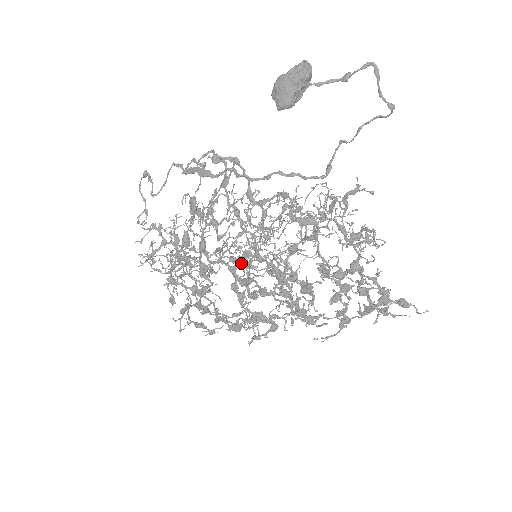
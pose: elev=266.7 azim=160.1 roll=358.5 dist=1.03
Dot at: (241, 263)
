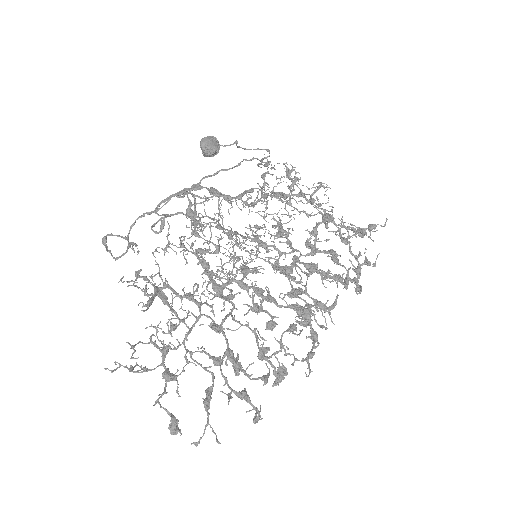
Dot at: (252, 254)
